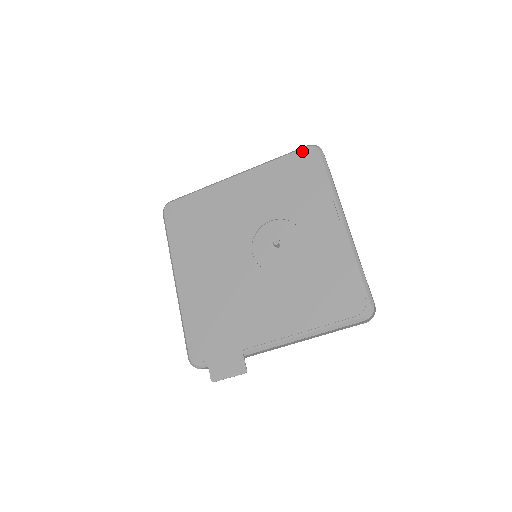
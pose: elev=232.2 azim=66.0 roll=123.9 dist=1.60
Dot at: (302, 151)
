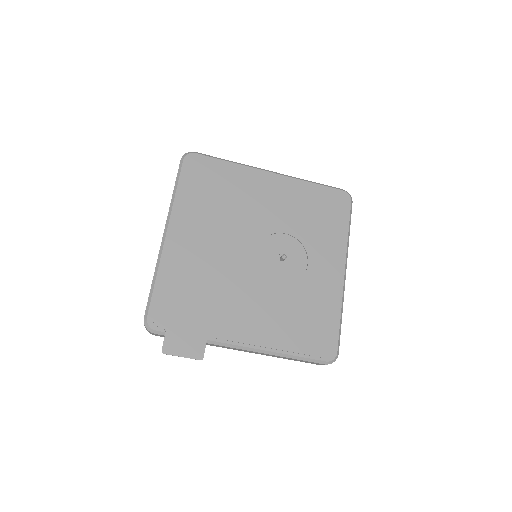
Dot at: (338, 191)
